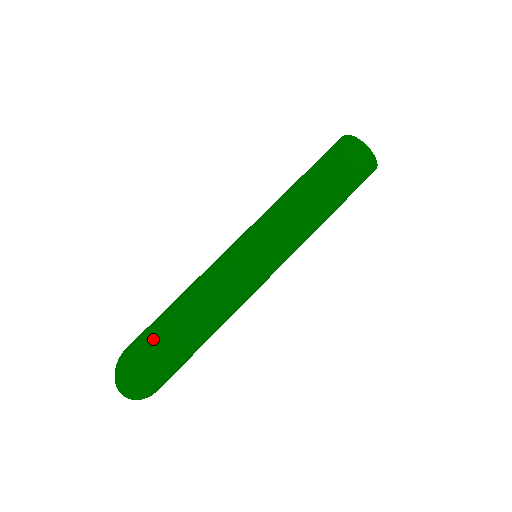
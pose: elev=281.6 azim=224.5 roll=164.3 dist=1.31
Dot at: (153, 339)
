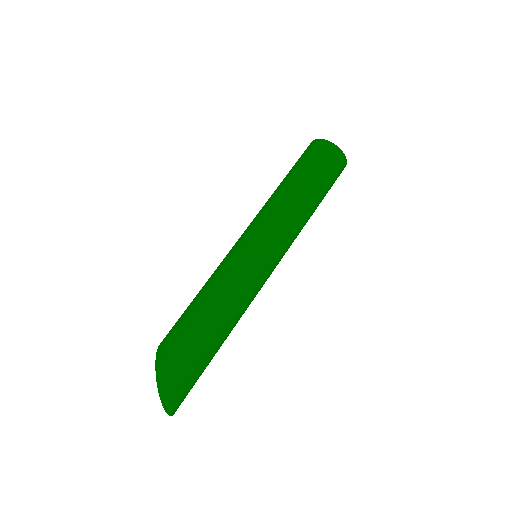
Dot at: (194, 358)
